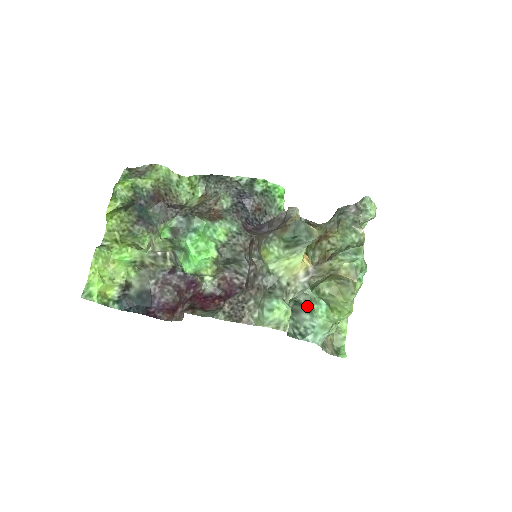
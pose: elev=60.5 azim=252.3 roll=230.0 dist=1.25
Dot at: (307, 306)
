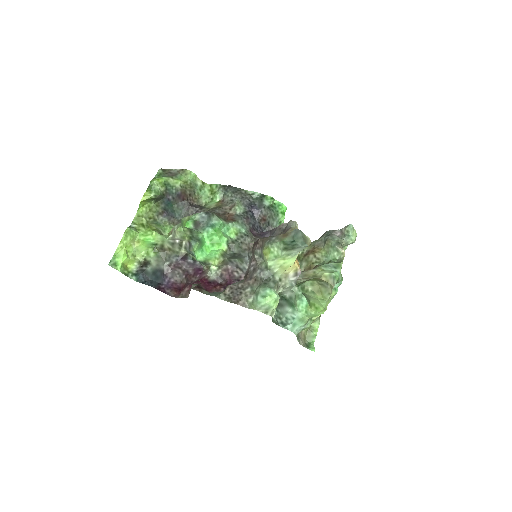
Dot at: (291, 301)
